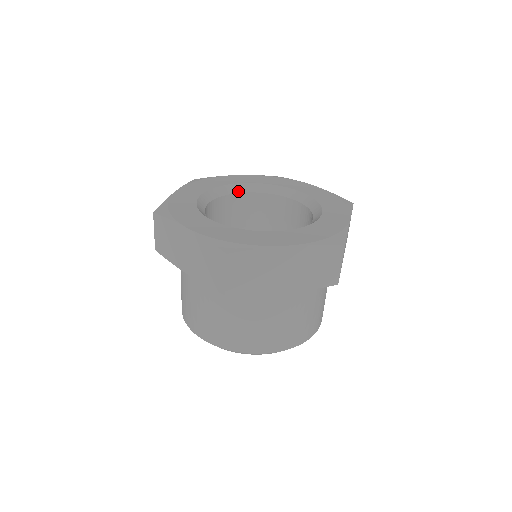
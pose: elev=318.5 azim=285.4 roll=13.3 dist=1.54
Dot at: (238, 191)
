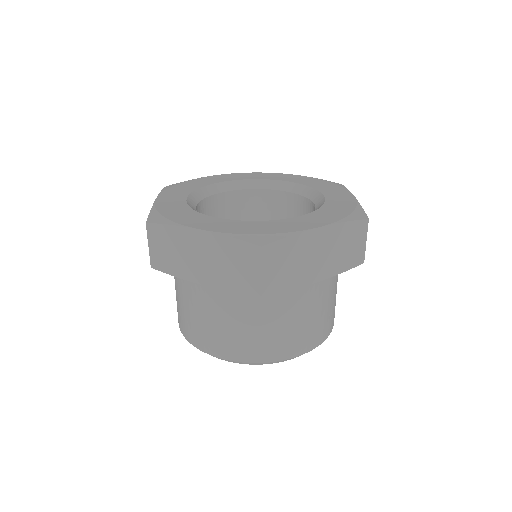
Dot at: (219, 191)
